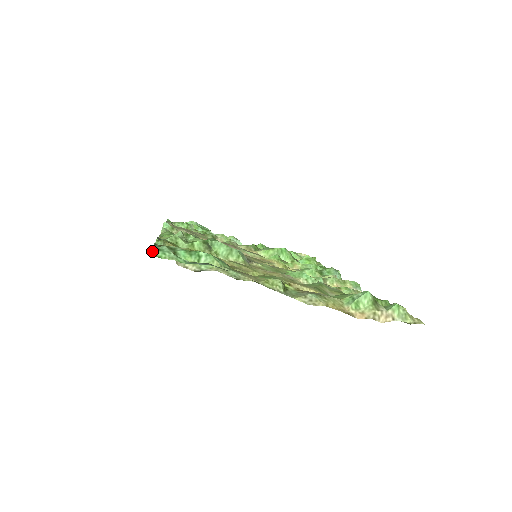
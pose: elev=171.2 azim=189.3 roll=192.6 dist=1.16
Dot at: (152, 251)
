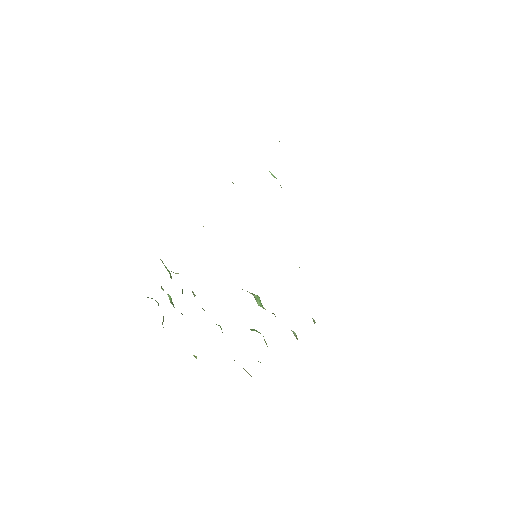
Dot at: occluded
